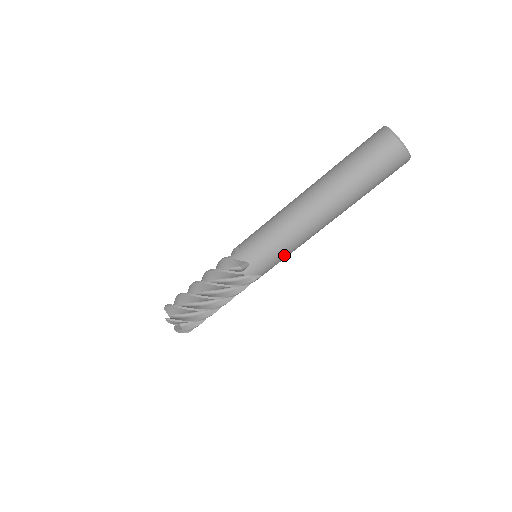
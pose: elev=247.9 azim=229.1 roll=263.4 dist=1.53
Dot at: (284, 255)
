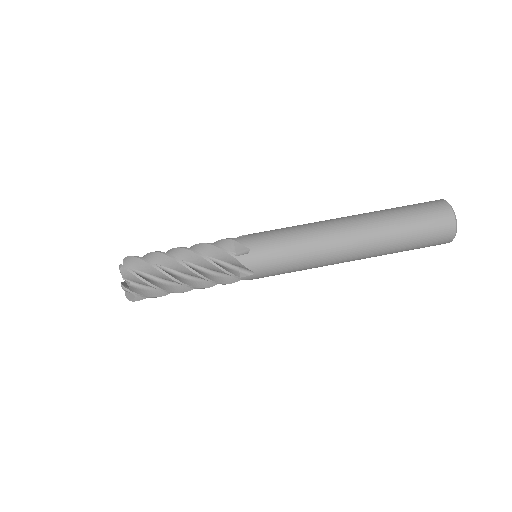
Dot at: (289, 265)
